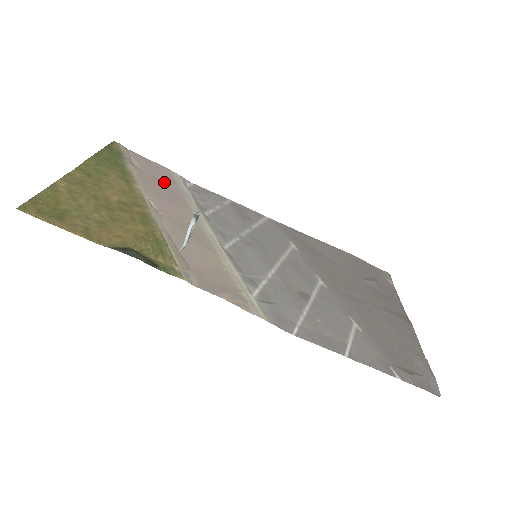
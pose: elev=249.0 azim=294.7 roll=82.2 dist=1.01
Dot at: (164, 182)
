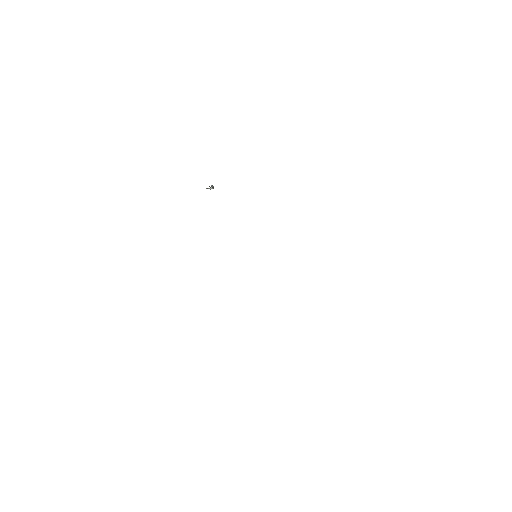
Dot at: occluded
